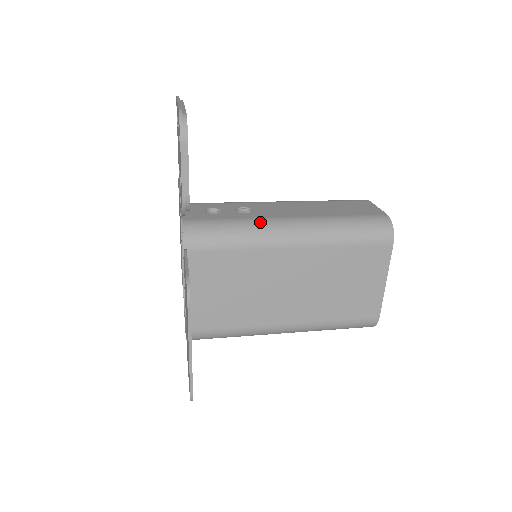
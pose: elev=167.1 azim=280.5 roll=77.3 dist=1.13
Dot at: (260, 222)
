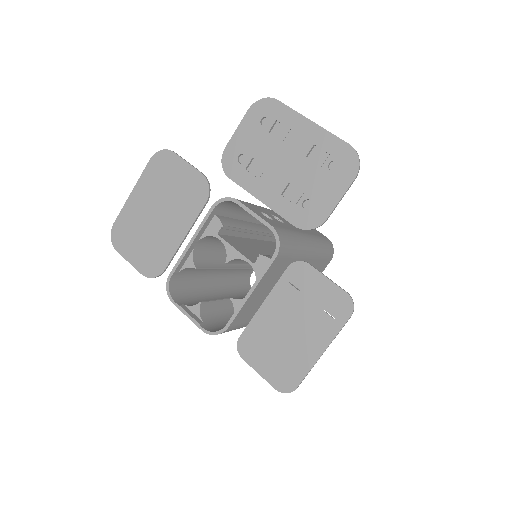
Dot at: (301, 236)
